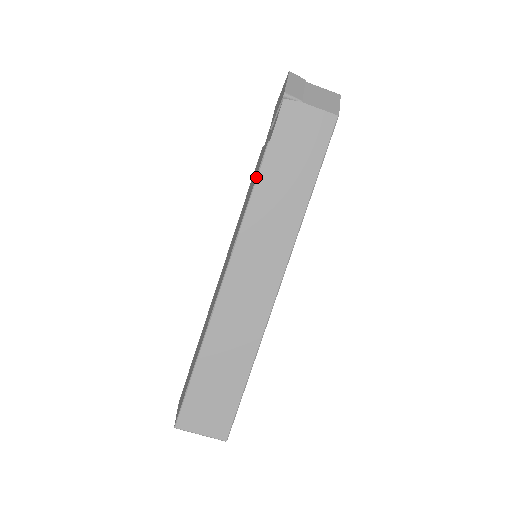
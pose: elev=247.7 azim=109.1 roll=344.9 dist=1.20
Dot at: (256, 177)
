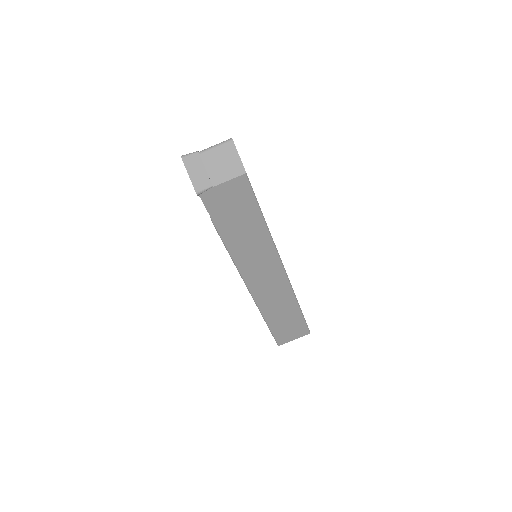
Dot at: occluded
